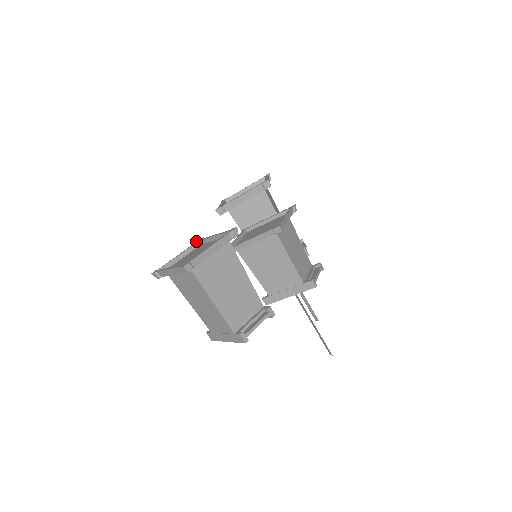
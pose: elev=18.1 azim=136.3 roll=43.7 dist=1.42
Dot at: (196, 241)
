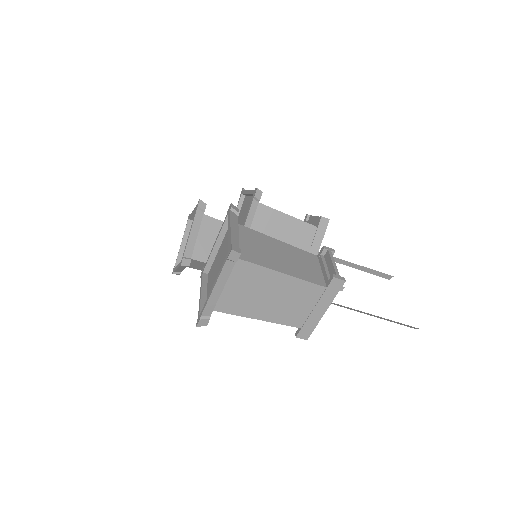
Dot at: (200, 277)
